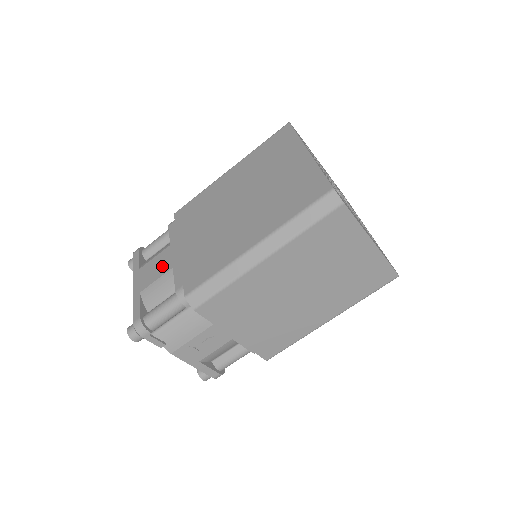
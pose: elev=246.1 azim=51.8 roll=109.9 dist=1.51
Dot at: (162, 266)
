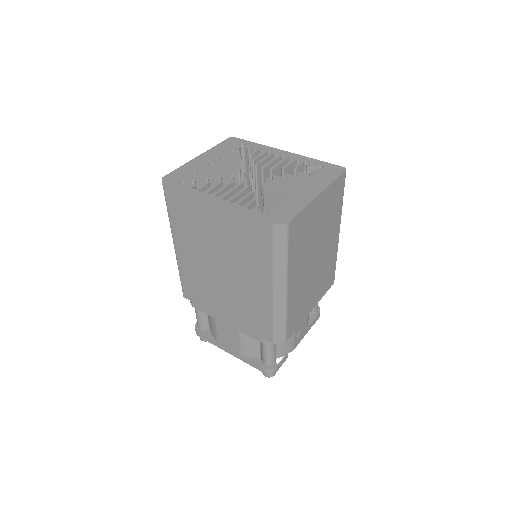
Dot at: (230, 334)
